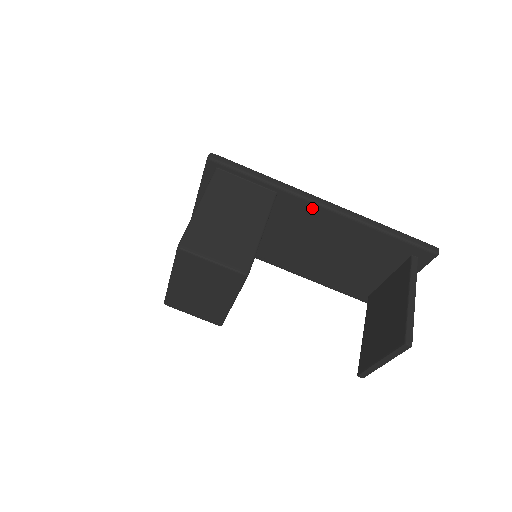
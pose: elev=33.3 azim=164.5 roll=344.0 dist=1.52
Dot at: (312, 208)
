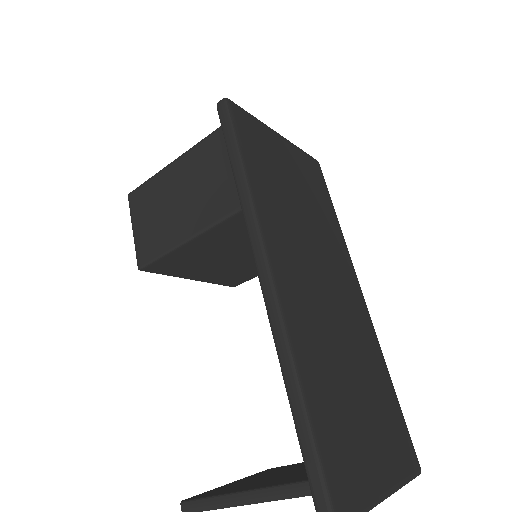
Dot at: occluded
